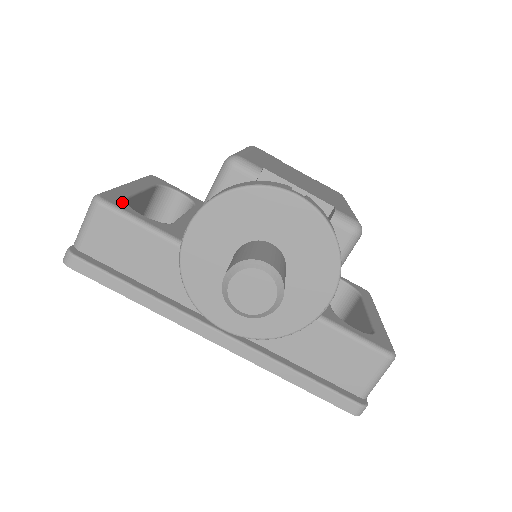
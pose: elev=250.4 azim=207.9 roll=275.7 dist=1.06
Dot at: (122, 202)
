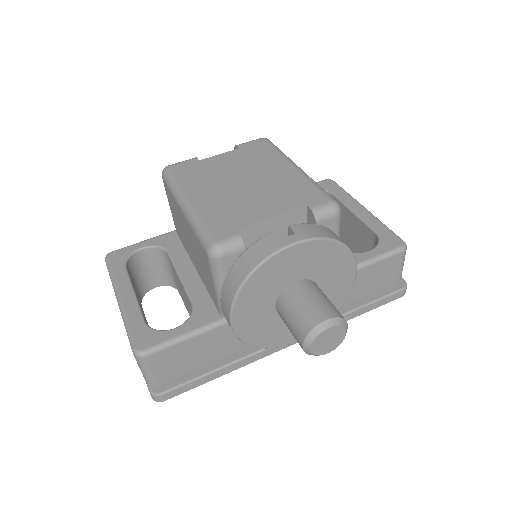
Dot at: (151, 334)
